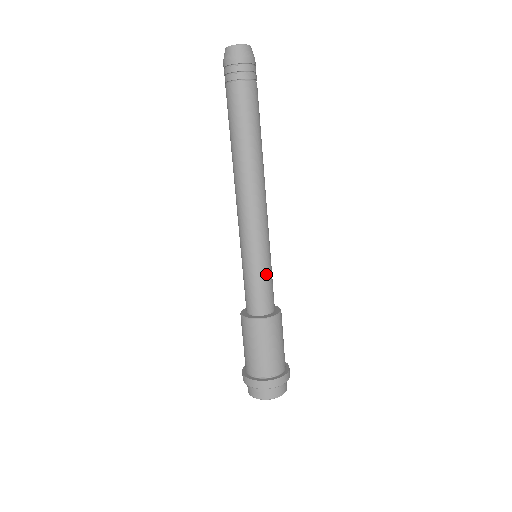
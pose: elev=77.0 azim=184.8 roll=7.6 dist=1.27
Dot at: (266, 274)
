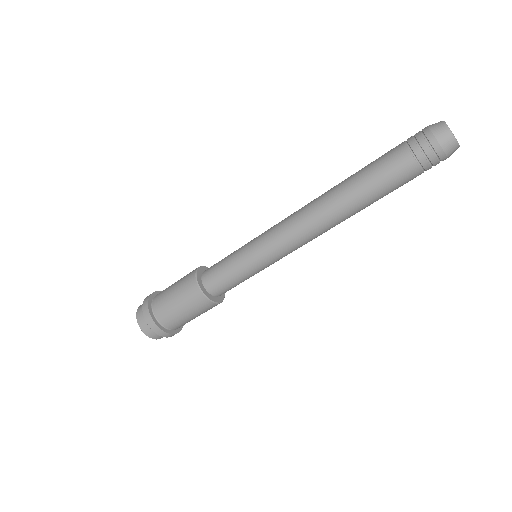
Dot at: (241, 273)
